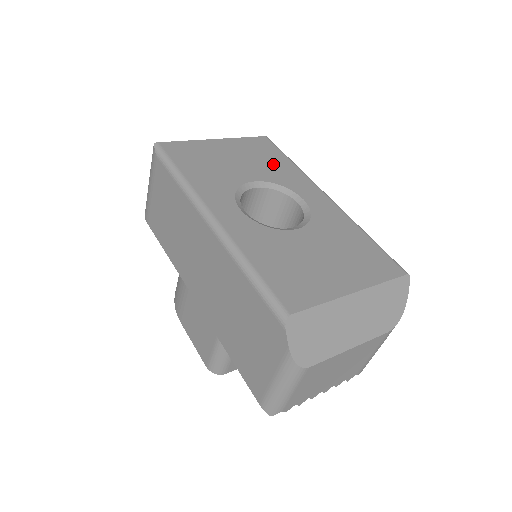
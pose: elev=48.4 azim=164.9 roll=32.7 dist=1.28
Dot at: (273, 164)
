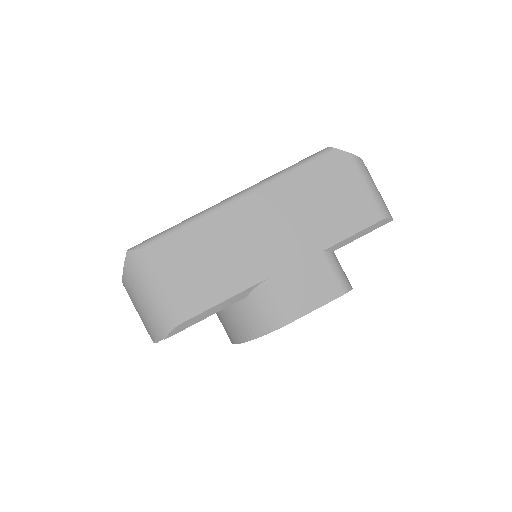
Dot at: occluded
